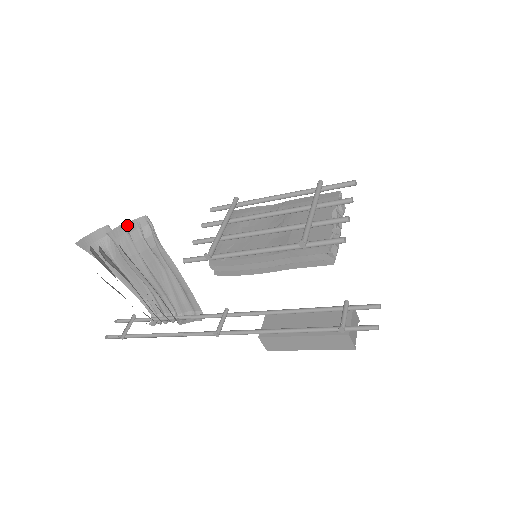
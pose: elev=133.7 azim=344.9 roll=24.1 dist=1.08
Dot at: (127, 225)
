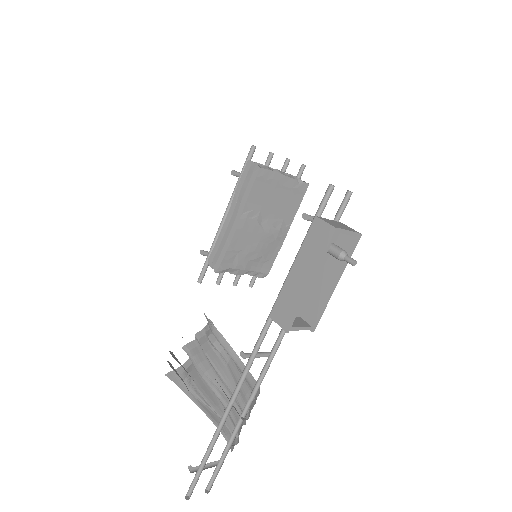
Dot at: (197, 334)
